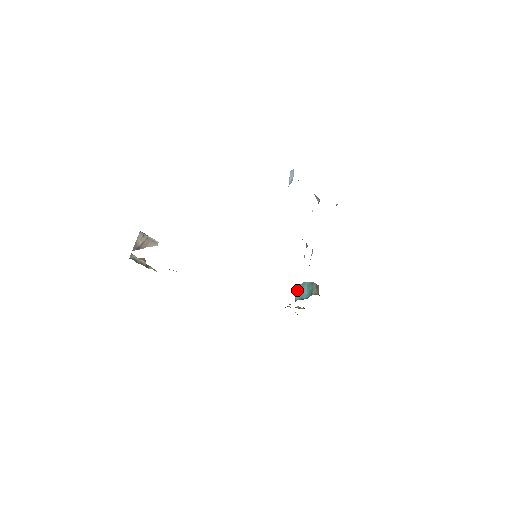
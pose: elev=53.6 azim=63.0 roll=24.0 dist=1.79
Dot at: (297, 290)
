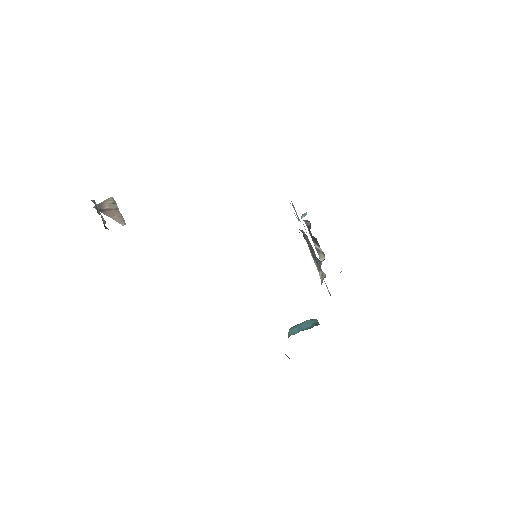
Dot at: (291, 329)
